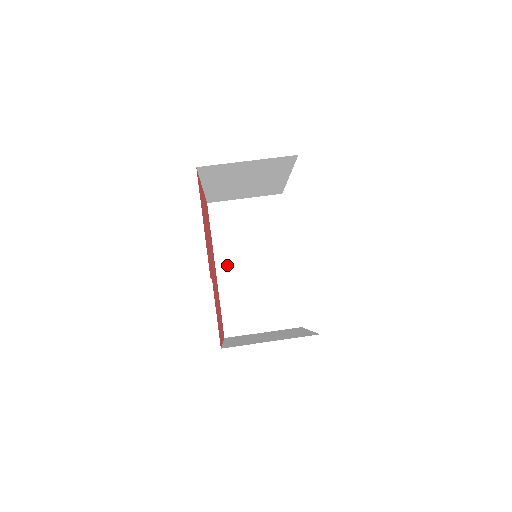
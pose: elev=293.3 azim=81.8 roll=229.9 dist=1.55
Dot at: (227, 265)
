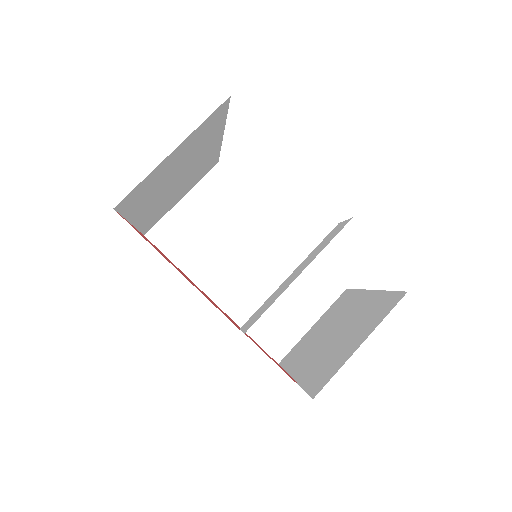
Dot at: (220, 286)
